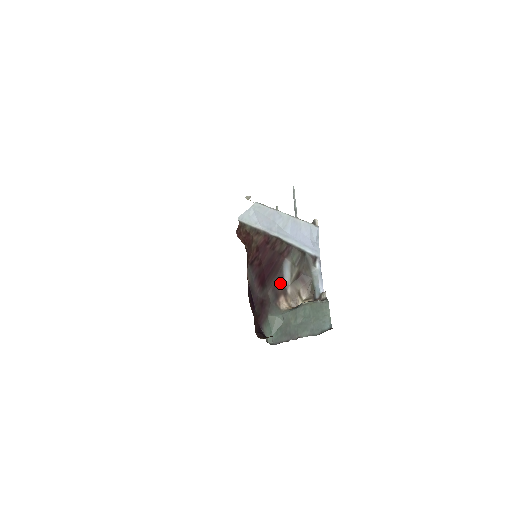
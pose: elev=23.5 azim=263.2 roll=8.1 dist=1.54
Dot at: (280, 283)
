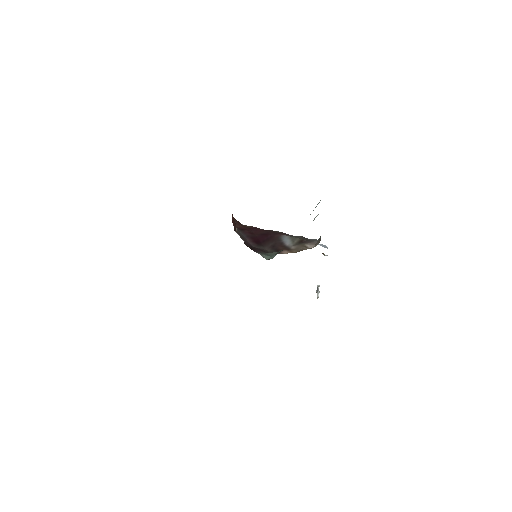
Dot at: (280, 245)
